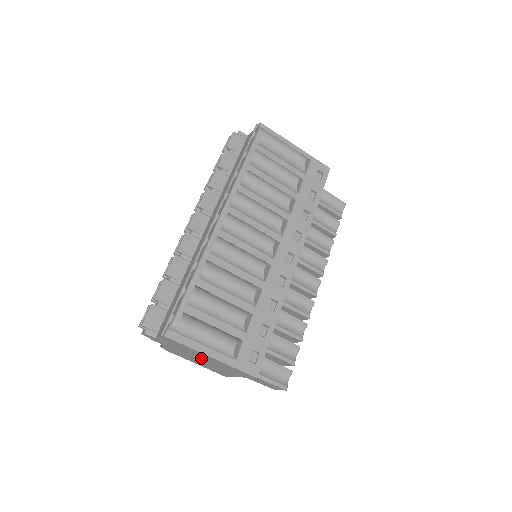
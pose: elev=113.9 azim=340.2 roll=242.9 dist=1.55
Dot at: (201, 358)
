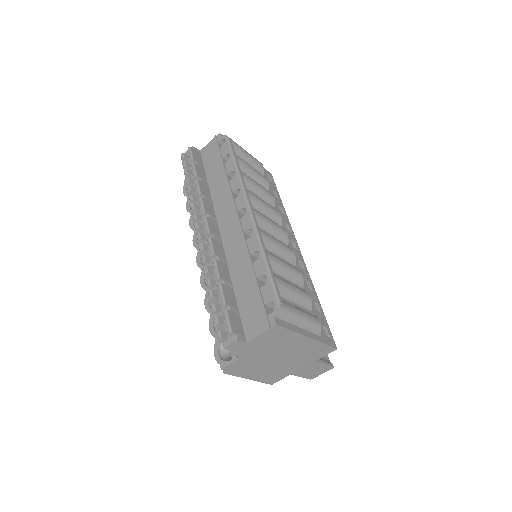
Dot at: (282, 353)
